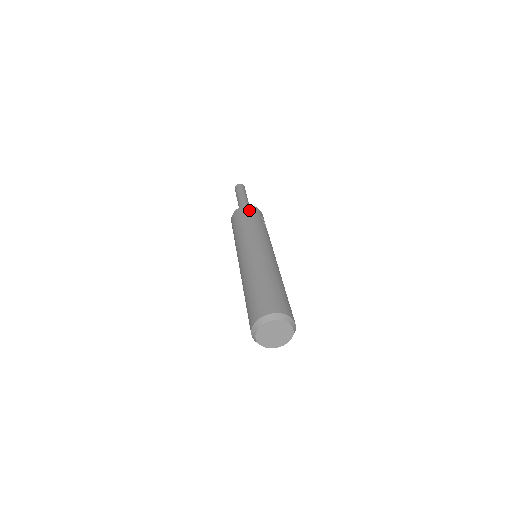
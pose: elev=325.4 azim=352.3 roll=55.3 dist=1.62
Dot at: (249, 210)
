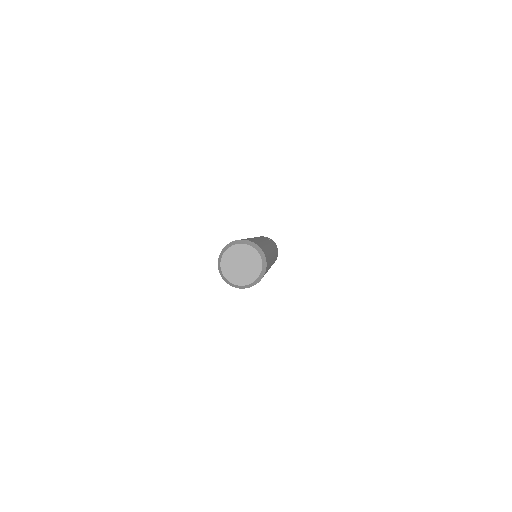
Dot at: occluded
